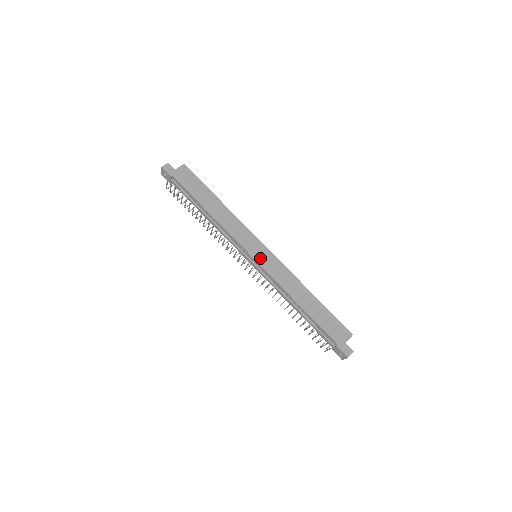
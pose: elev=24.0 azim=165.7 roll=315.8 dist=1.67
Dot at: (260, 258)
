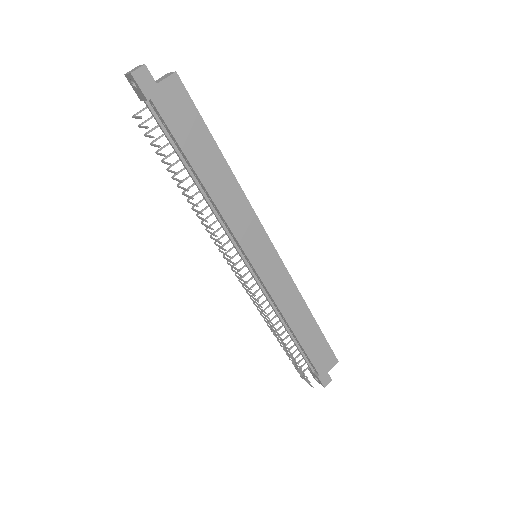
Dot at: (262, 266)
